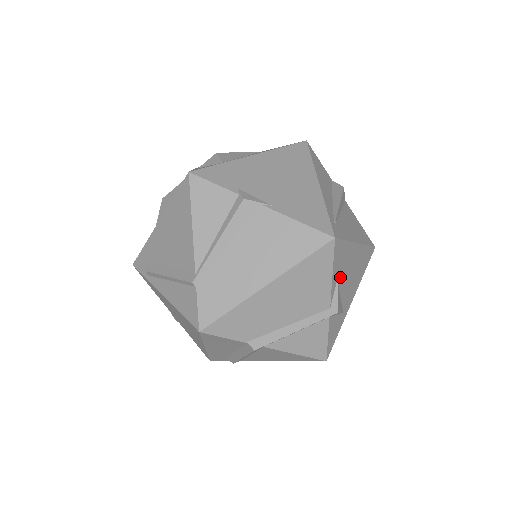
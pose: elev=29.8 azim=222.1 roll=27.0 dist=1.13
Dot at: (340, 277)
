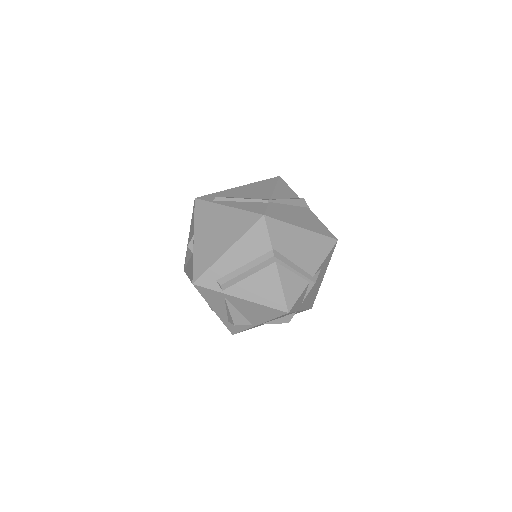
Dot at: (320, 272)
